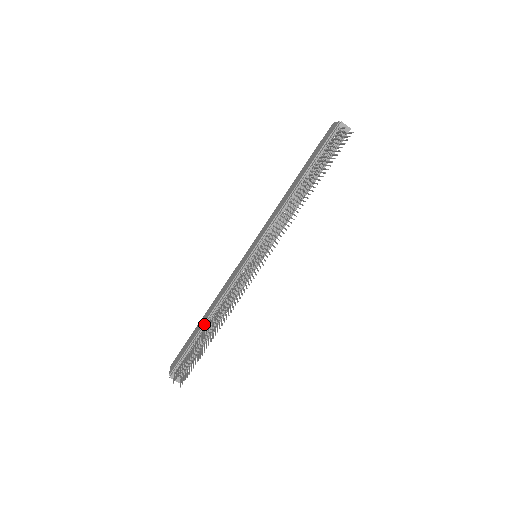
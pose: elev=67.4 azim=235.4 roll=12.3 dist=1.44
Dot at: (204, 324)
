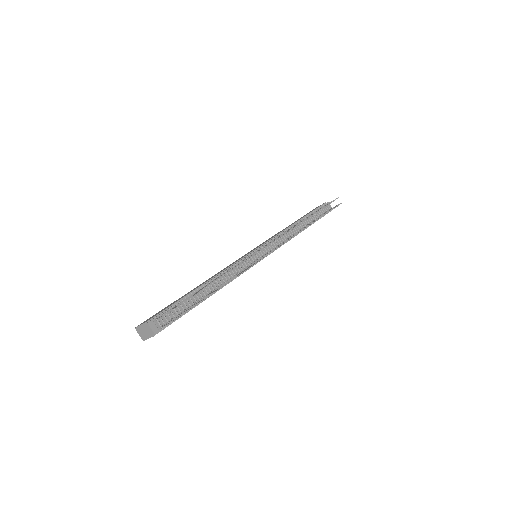
Dot at: (200, 286)
